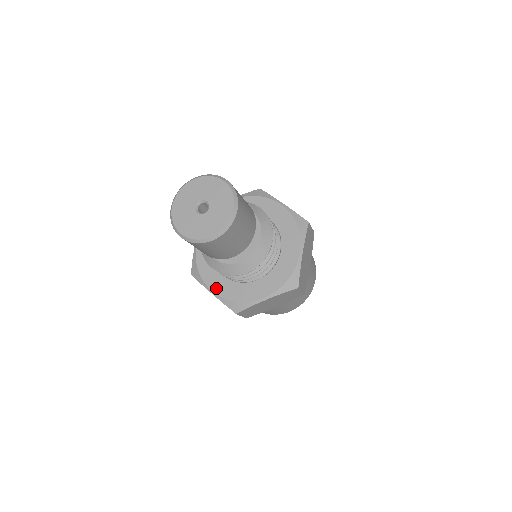
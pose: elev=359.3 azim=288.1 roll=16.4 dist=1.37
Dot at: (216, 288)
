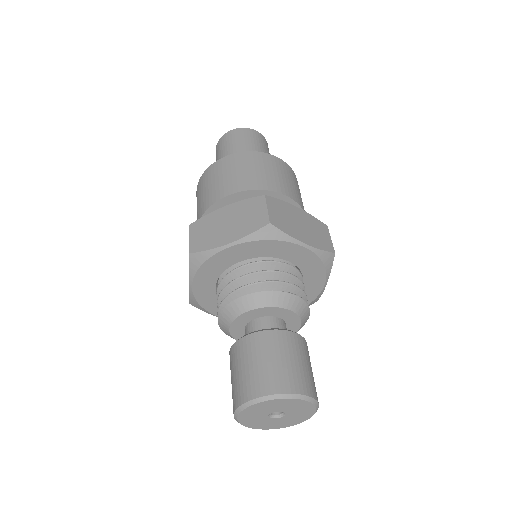
Dot at: occluded
